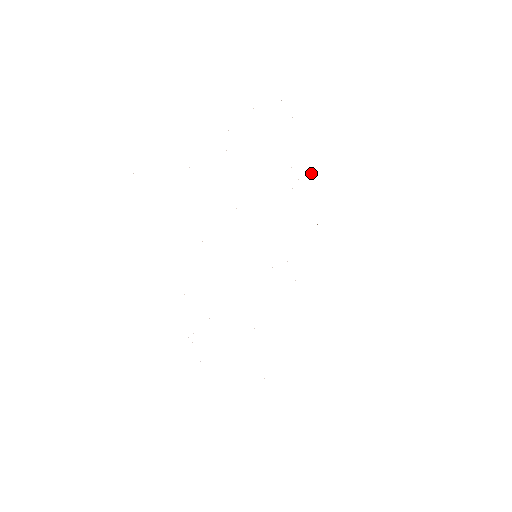
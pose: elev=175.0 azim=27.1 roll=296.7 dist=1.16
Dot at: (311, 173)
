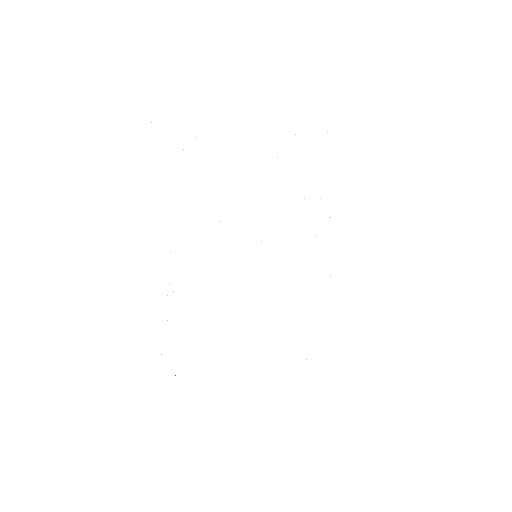
Dot at: occluded
